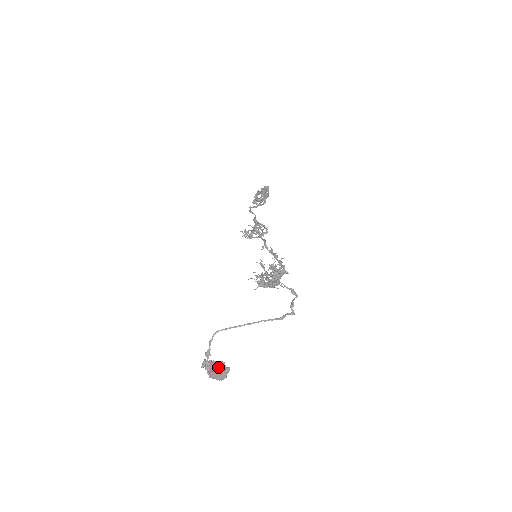
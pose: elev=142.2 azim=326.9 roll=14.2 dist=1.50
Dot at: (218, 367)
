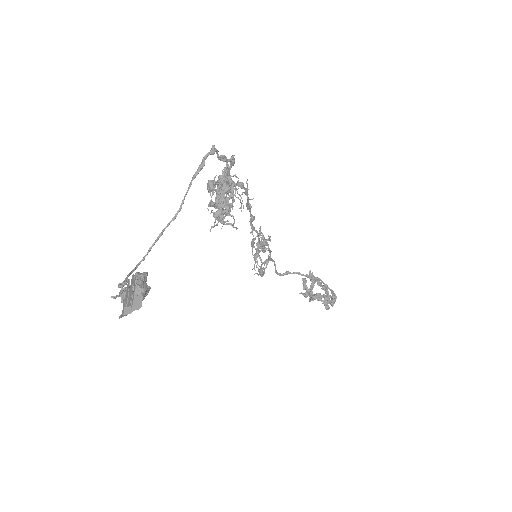
Dot at: occluded
